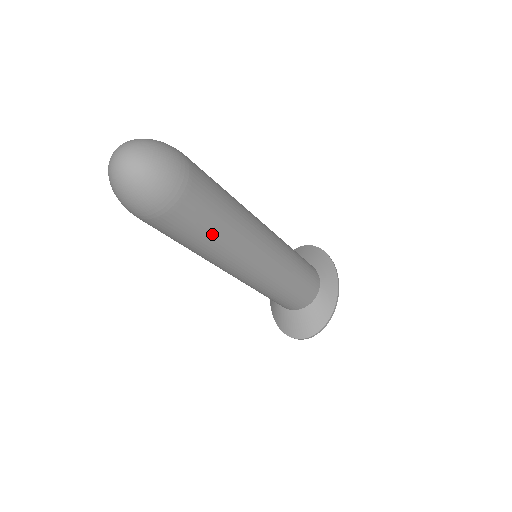
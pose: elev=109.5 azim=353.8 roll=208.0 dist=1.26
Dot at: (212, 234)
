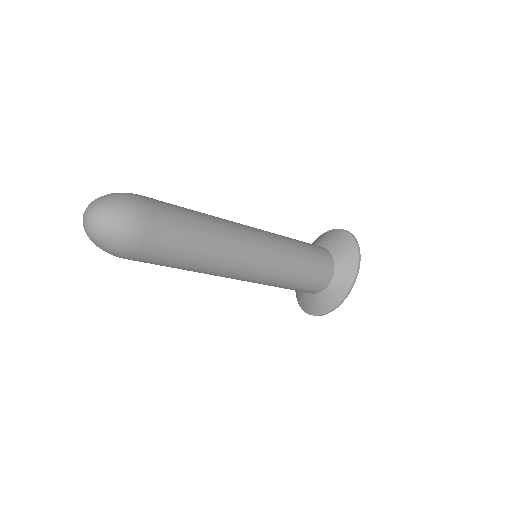
Dot at: (176, 266)
